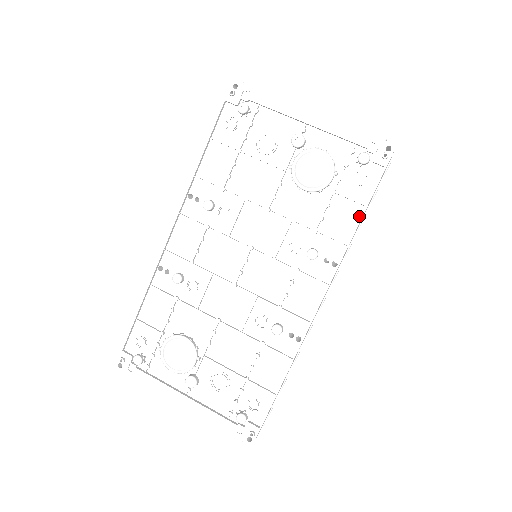
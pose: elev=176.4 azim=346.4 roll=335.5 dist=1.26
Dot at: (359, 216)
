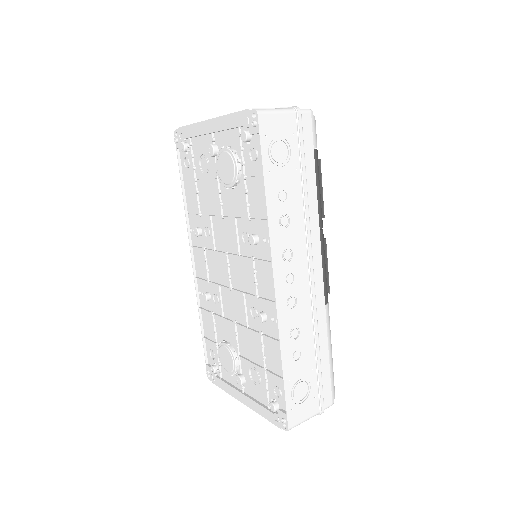
Dot at: (265, 188)
